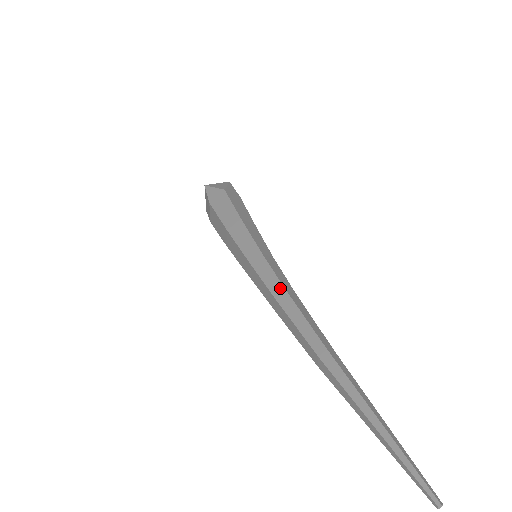
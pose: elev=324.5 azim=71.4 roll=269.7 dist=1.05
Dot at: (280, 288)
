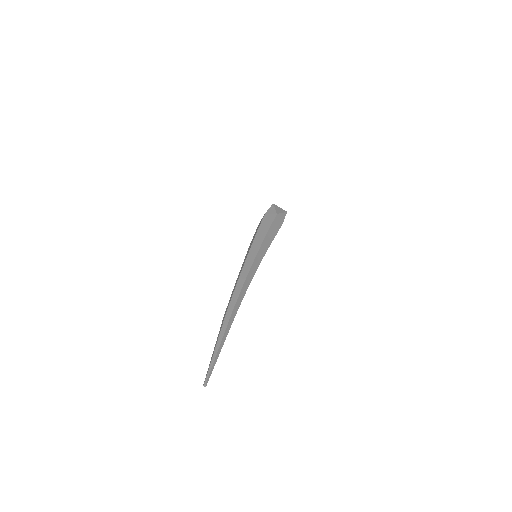
Dot at: (245, 276)
